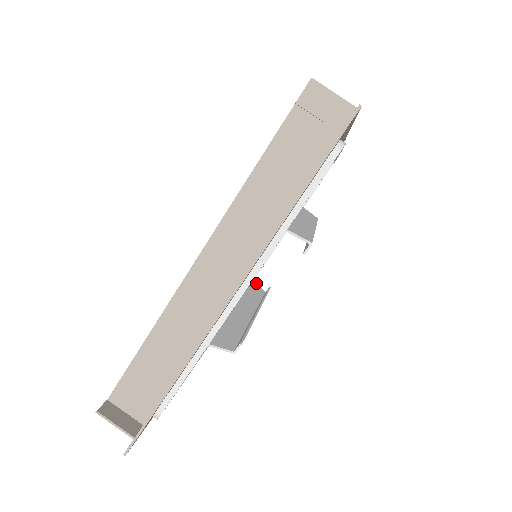
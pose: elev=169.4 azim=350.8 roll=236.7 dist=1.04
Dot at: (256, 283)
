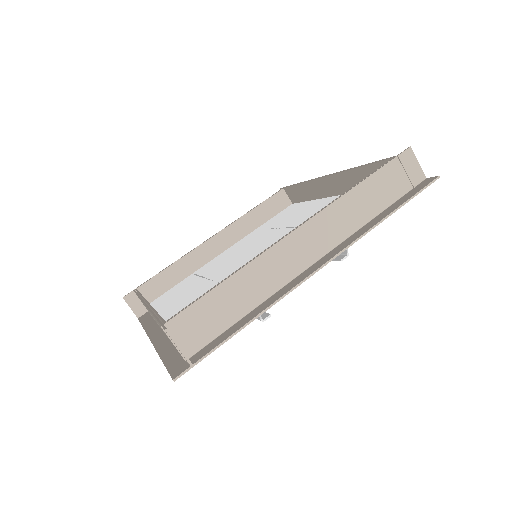
Dot at: occluded
